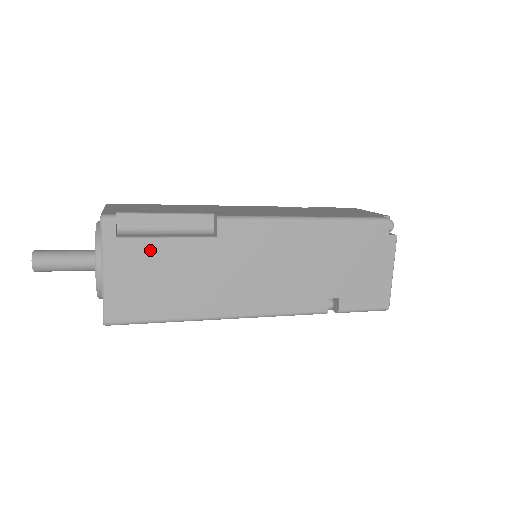
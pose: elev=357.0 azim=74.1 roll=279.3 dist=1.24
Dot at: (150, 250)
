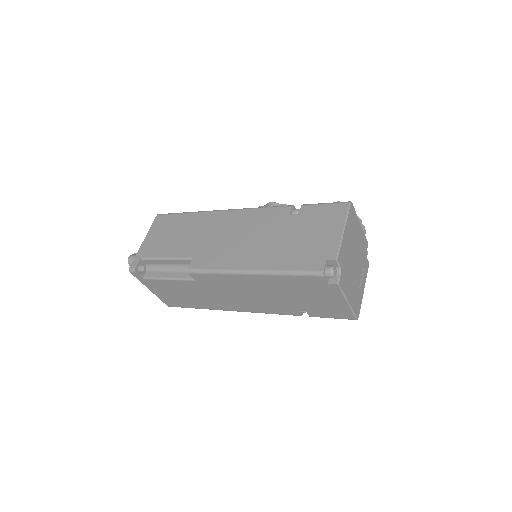
Dot at: (163, 284)
